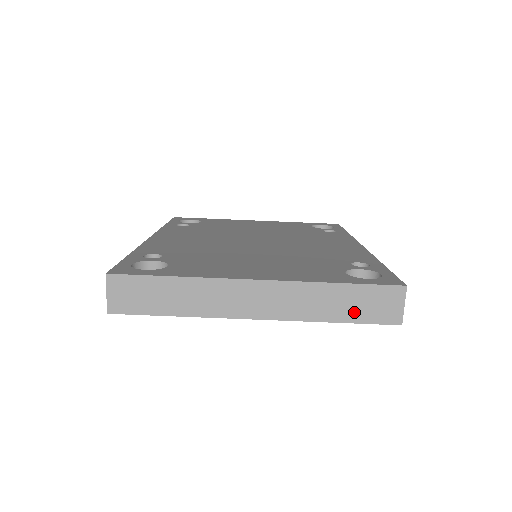
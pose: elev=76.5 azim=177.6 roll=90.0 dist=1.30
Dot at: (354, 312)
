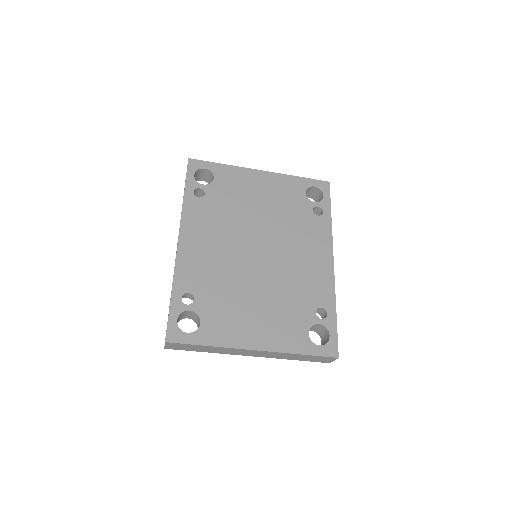
Dot at: (306, 359)
